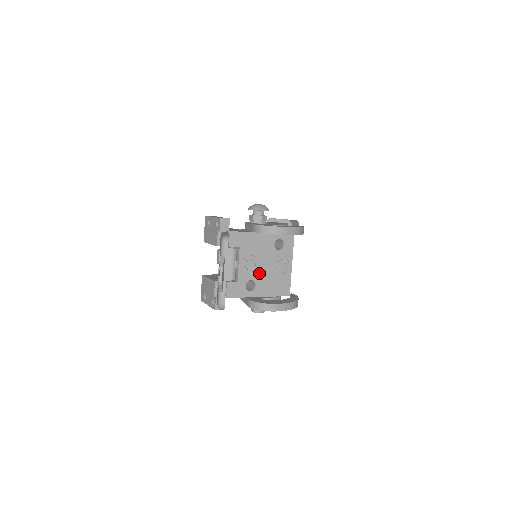
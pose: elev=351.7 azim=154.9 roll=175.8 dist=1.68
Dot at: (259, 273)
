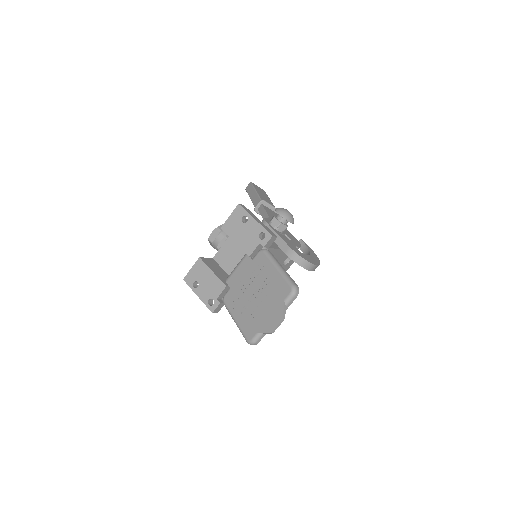
Dot at: occluded
